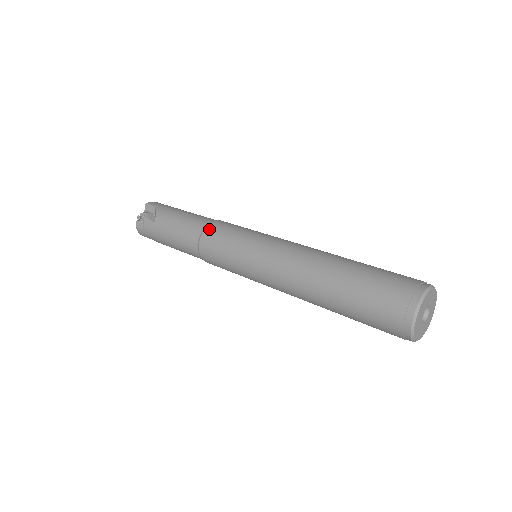
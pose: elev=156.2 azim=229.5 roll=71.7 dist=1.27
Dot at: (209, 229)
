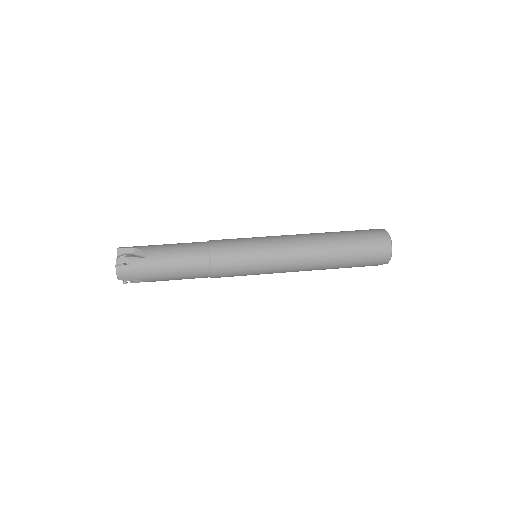
Dot at: (214, 244)
